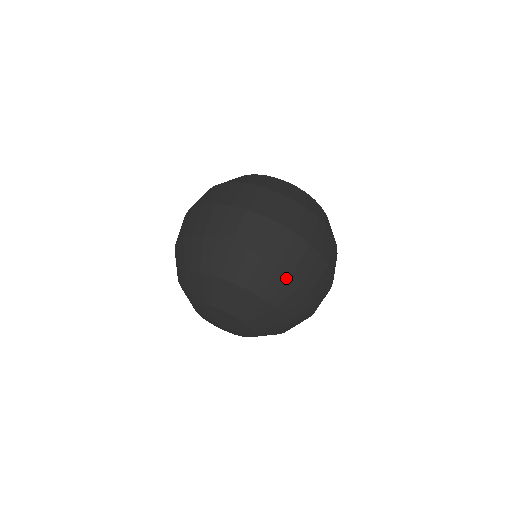
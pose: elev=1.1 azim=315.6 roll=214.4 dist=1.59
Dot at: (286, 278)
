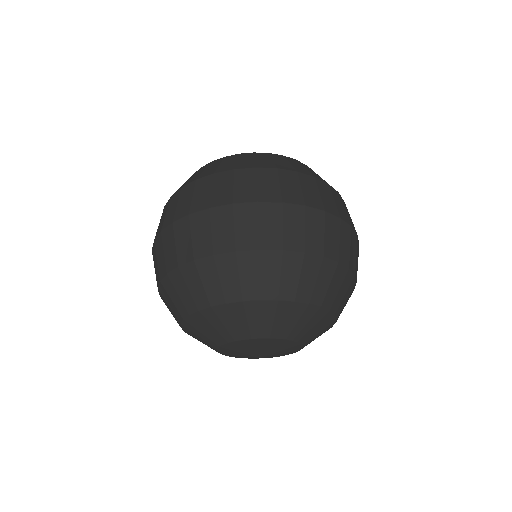
Dot at: (353, 287)
